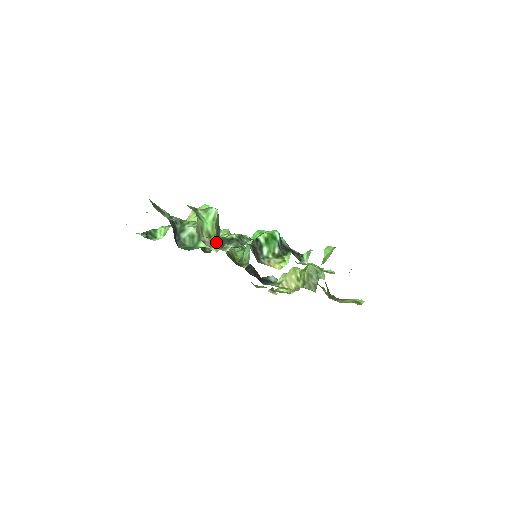
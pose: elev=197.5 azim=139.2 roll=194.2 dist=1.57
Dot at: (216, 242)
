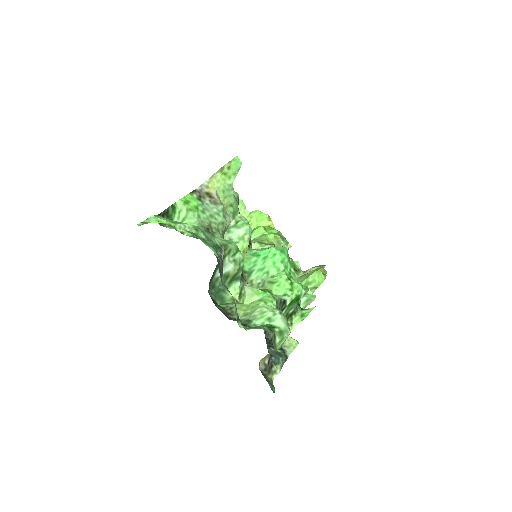
Dot at: (267, 360)
